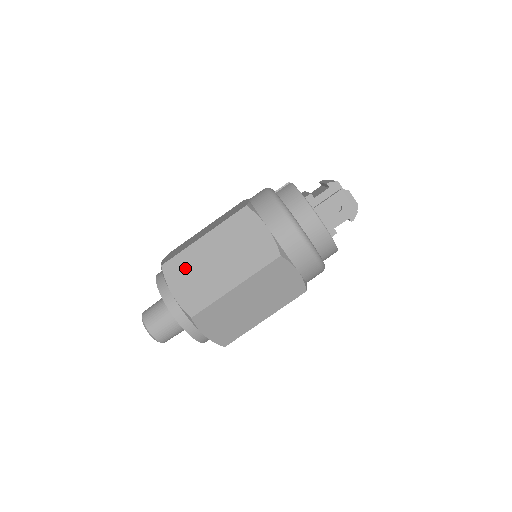
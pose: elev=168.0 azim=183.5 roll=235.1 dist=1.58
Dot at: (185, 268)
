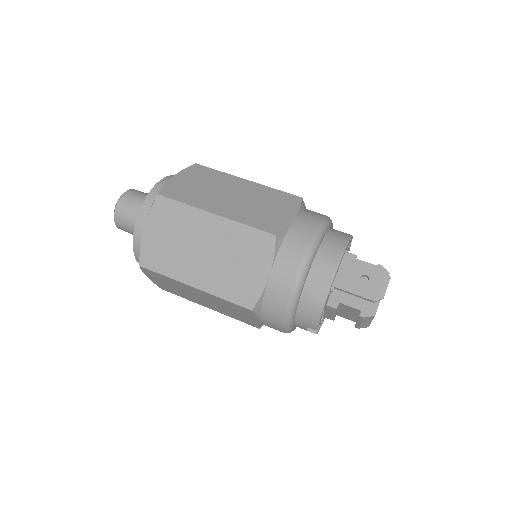
Dot at: (206, 177)
